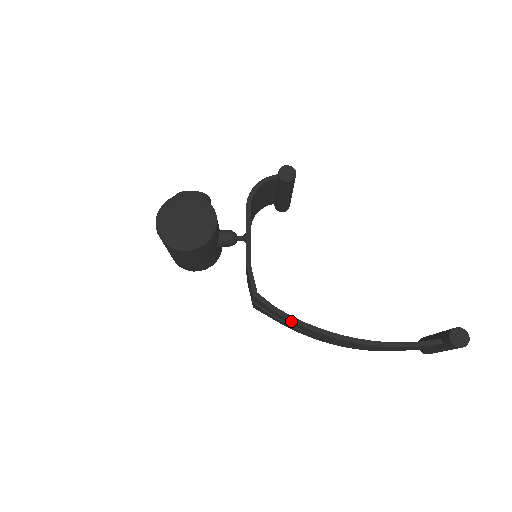
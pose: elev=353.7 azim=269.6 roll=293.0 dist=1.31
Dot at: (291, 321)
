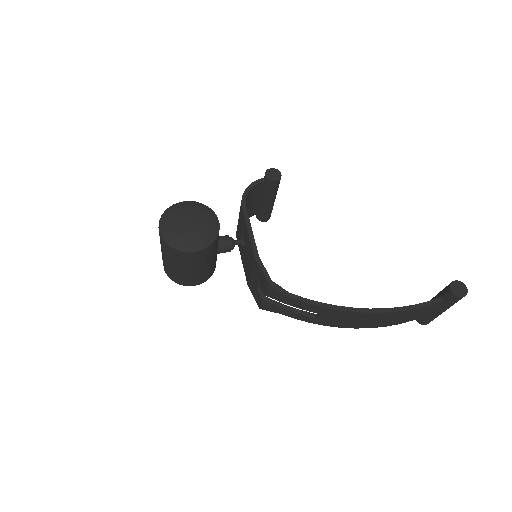
Dot at: (308, 304)
